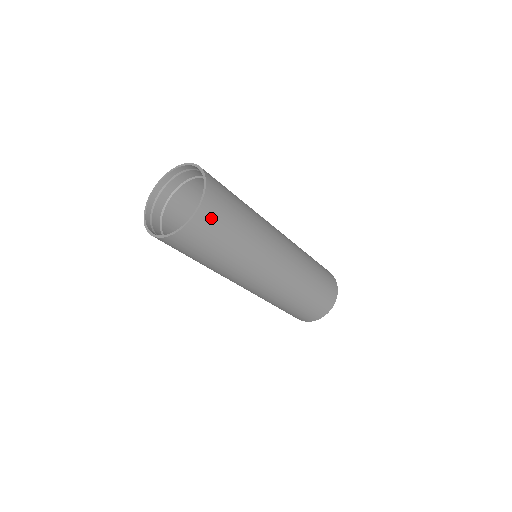
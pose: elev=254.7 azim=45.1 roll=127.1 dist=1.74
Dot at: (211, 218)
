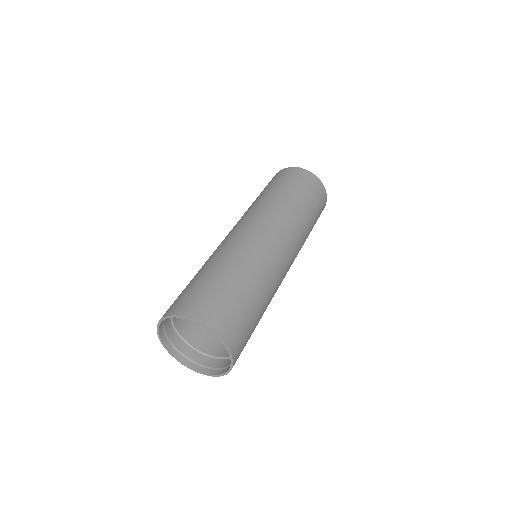
Dot at: (241, 349)
